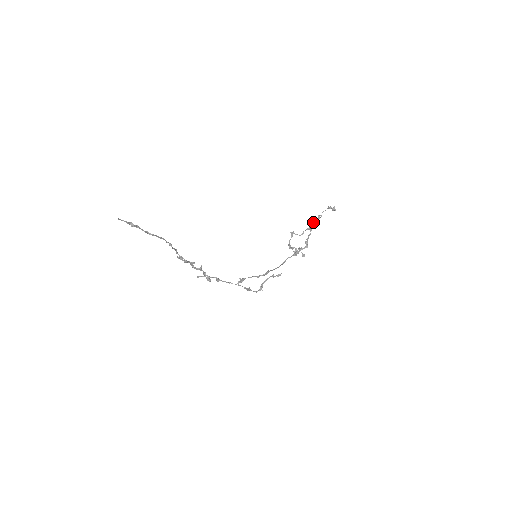
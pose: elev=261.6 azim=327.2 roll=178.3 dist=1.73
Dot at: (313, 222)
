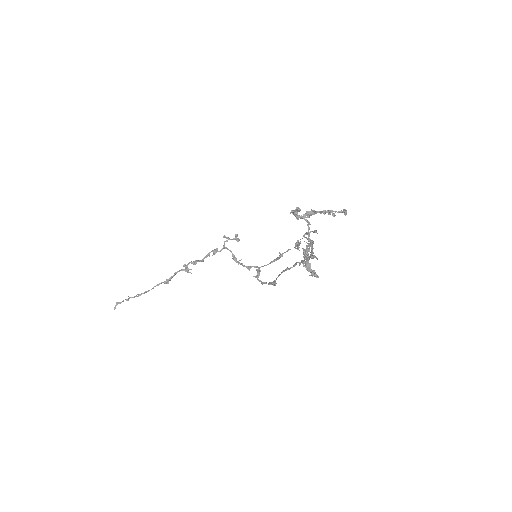
Dot at: occluded
